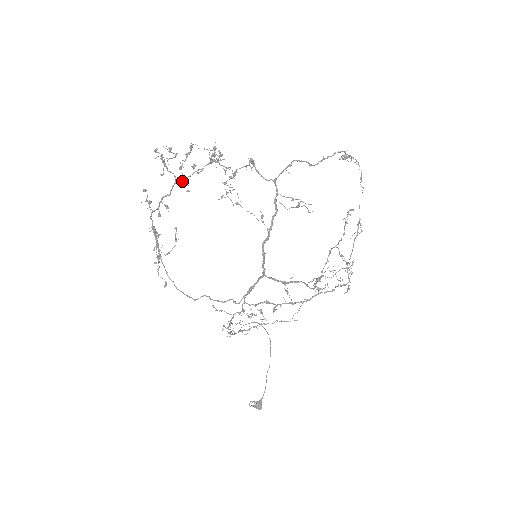
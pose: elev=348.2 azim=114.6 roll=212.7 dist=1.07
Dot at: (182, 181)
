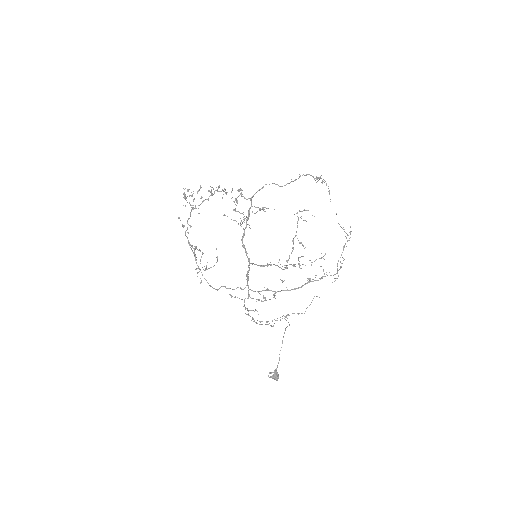
Dot at: (195, 208)
